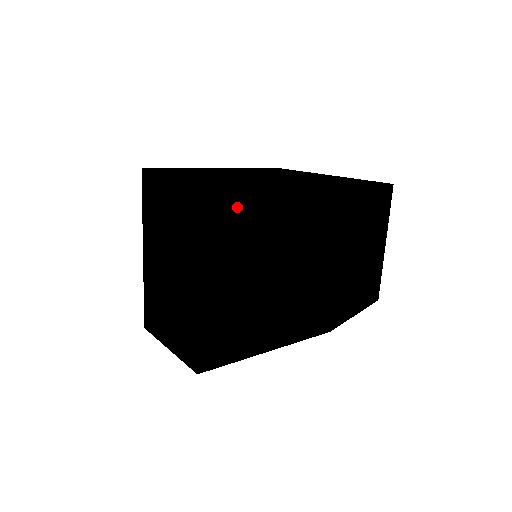
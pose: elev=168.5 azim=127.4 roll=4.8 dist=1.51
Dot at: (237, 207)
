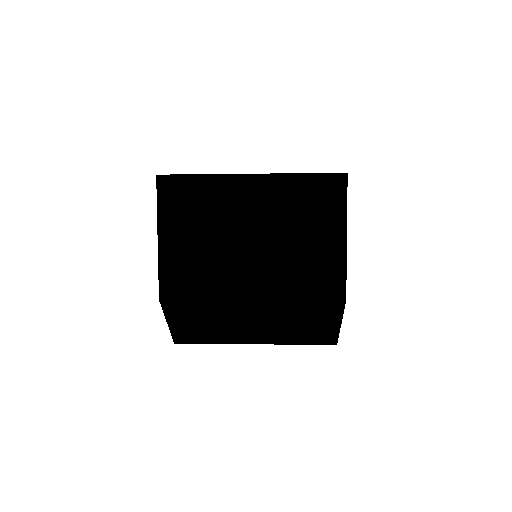
Dot at: (158, 189)
